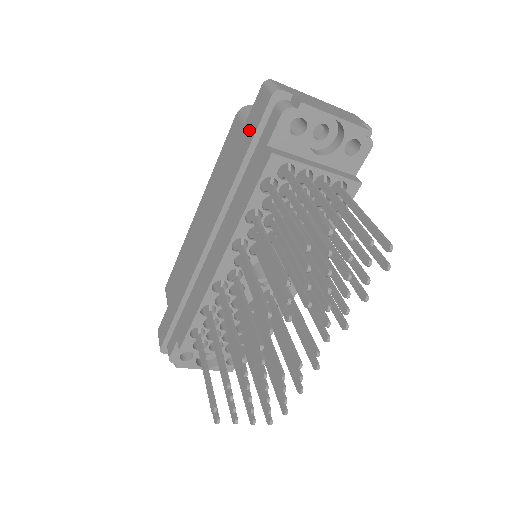
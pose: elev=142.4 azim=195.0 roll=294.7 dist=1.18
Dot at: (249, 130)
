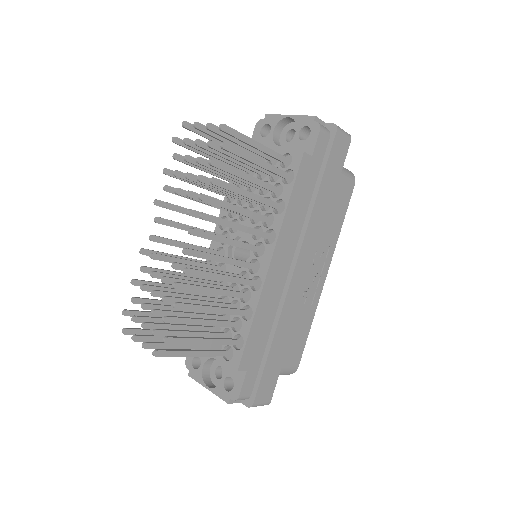
Dot at: occluded
